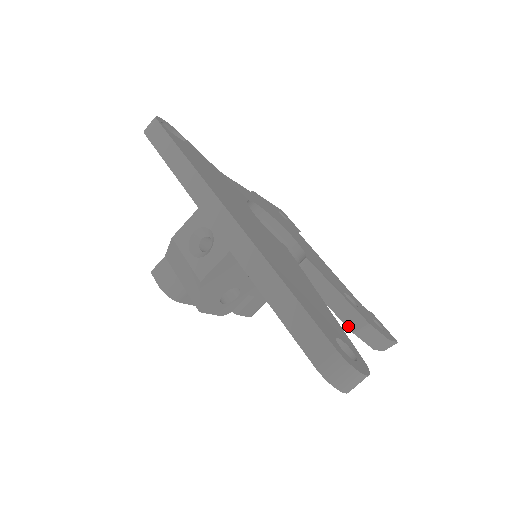
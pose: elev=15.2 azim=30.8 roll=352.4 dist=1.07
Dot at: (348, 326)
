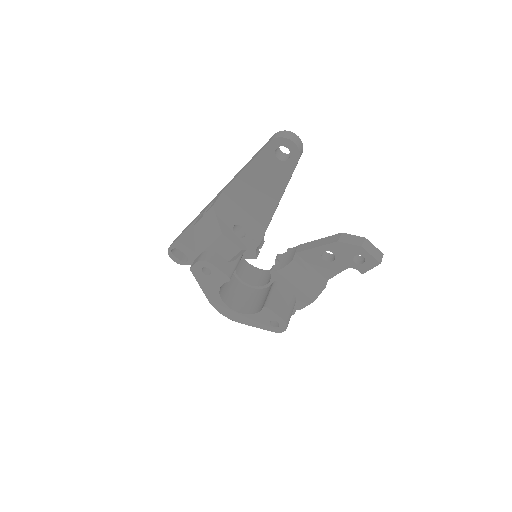
Dot at: (332, 242)
